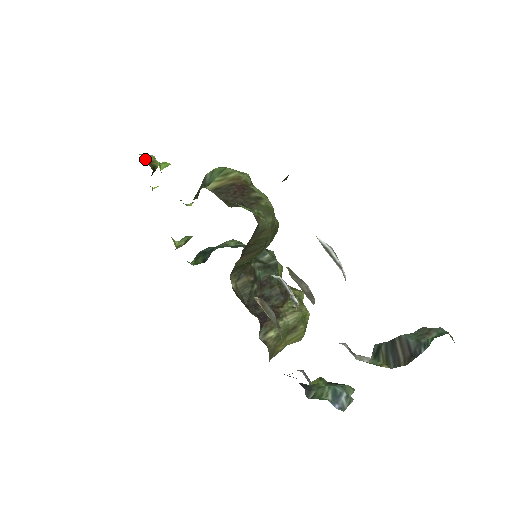
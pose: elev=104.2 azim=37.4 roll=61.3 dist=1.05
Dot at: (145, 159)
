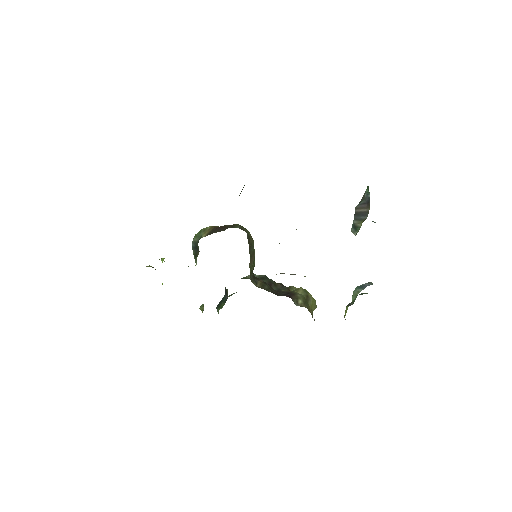
Dot at: occluded
